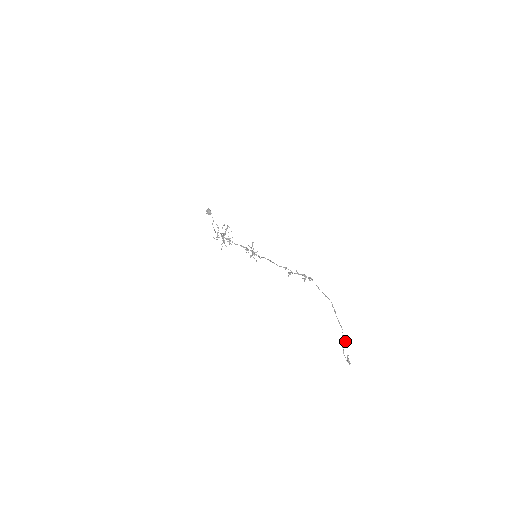
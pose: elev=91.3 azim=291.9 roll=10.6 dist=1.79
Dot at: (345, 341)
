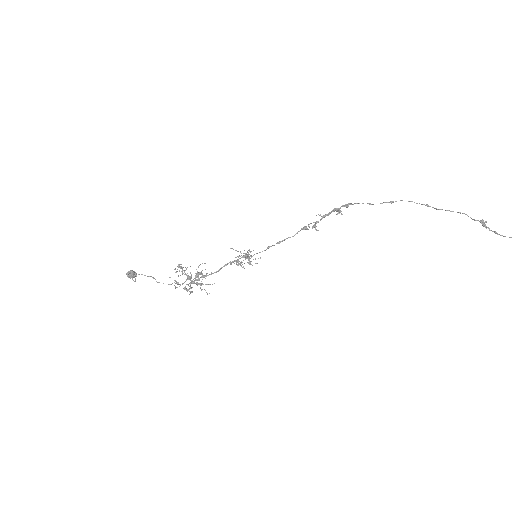
Dot at: (484, 222)
